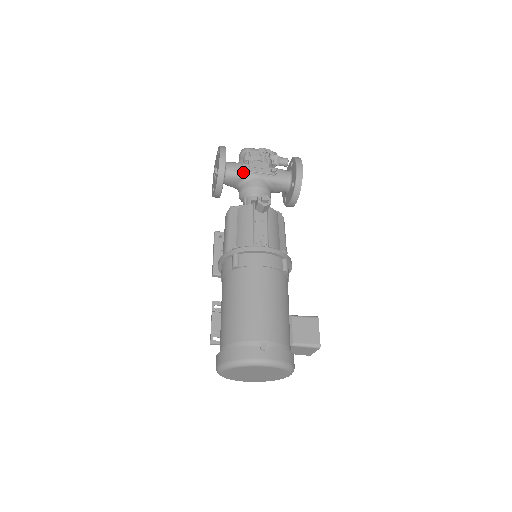
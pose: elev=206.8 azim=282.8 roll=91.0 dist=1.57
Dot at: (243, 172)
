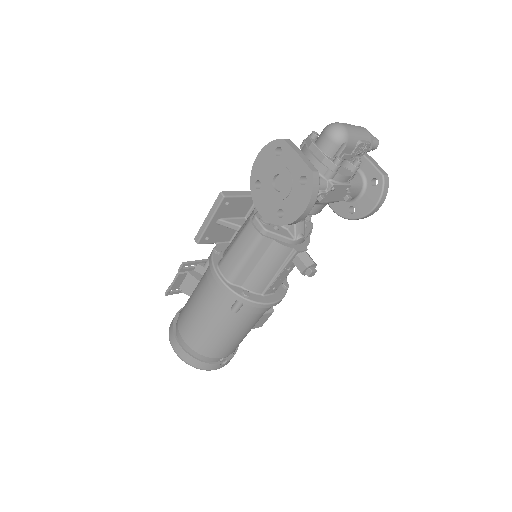
Dot at: occluded
